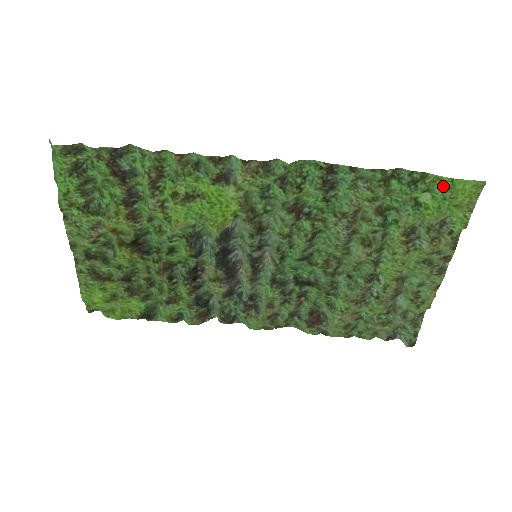
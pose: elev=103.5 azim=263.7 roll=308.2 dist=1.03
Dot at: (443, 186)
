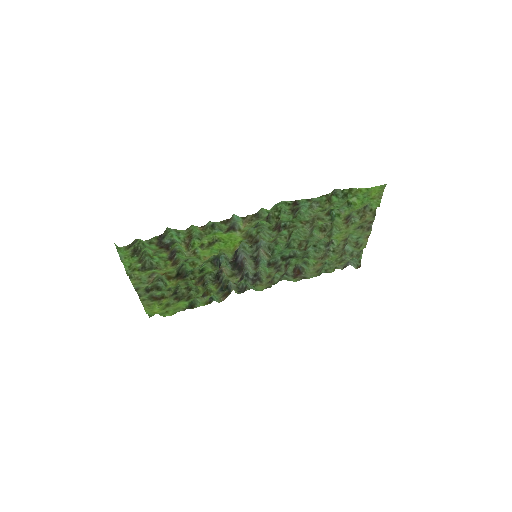
Dot at: (363, 193)
